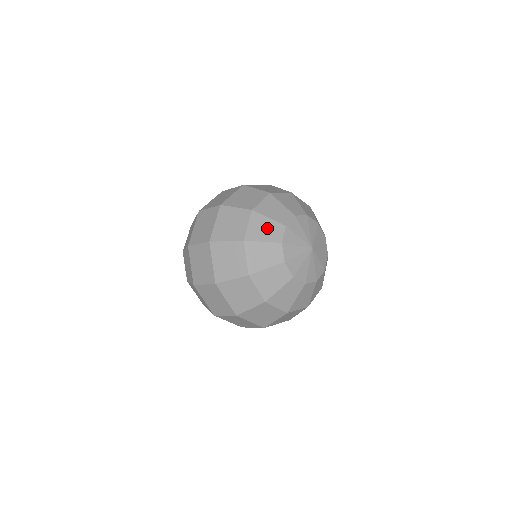
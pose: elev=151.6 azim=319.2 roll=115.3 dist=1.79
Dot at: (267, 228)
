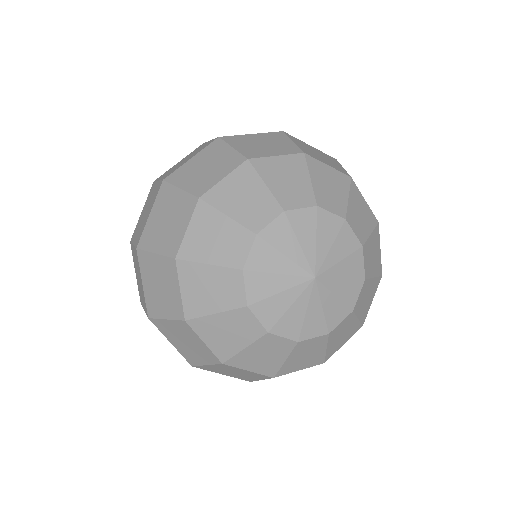
Dot at: (212, 286)
